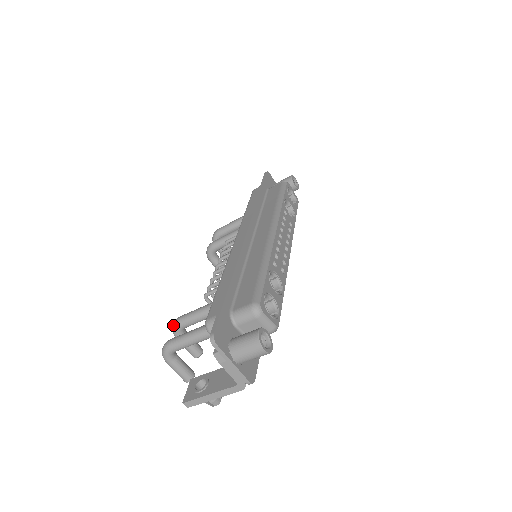
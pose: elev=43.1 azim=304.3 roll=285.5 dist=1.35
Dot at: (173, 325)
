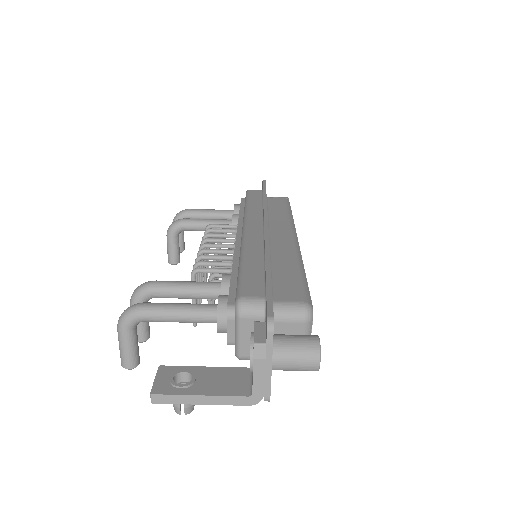
Dot at: (140, 287)
